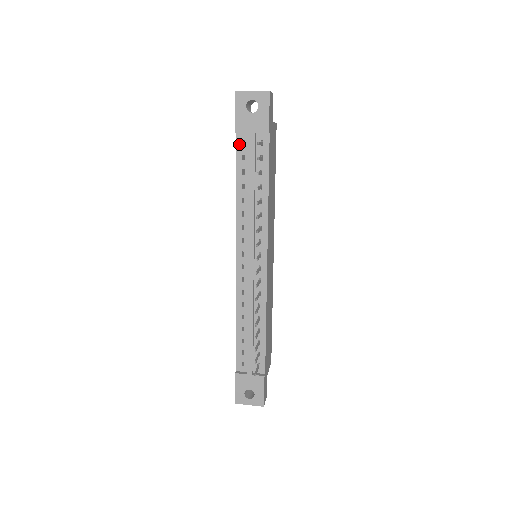
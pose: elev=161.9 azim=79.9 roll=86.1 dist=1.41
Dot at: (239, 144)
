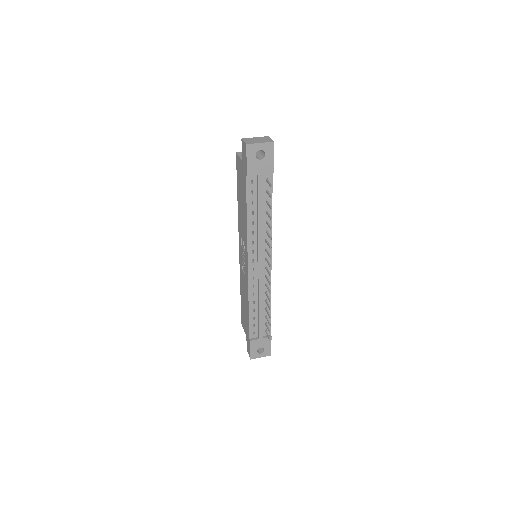
Dot at: (248, 183)
